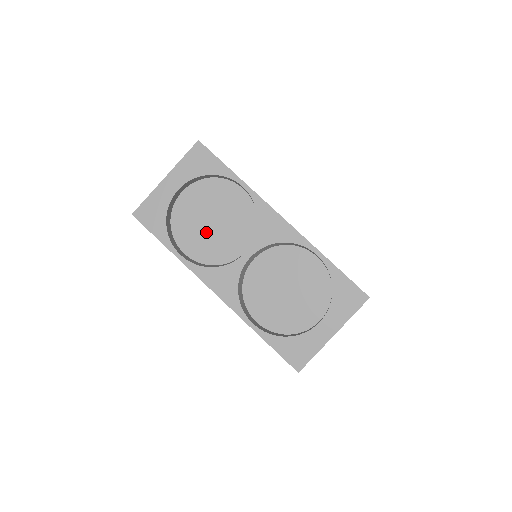
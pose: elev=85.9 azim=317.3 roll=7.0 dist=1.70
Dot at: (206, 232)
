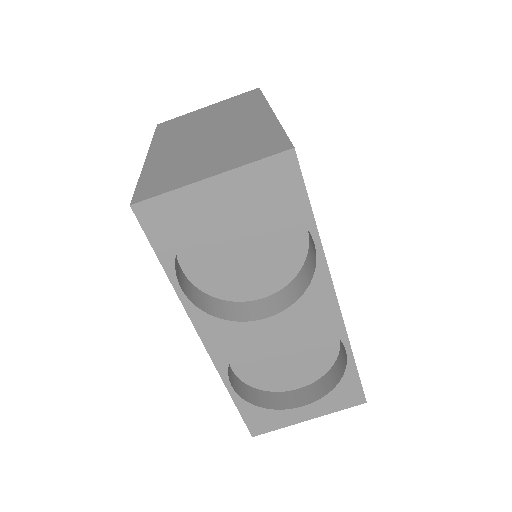
Dot at: (226, 256)
